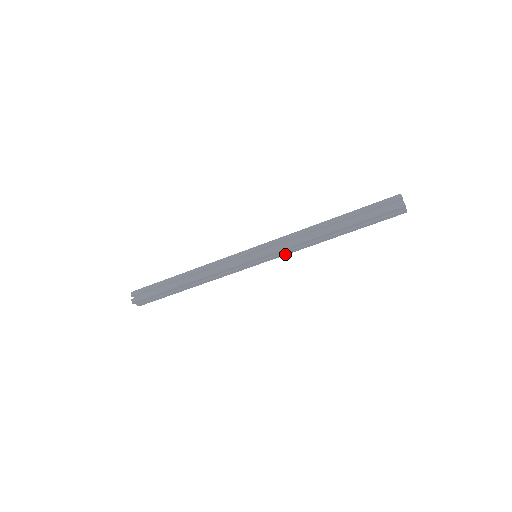
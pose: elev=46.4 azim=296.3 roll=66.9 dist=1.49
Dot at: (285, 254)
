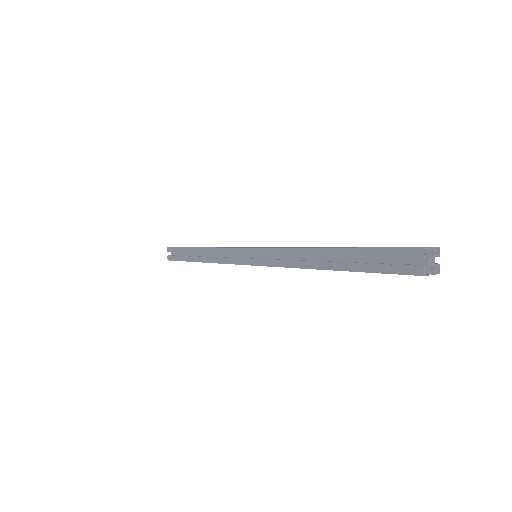
Dot at: occluded
